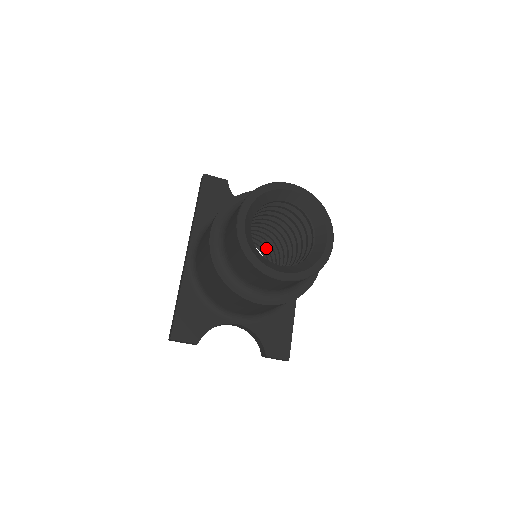
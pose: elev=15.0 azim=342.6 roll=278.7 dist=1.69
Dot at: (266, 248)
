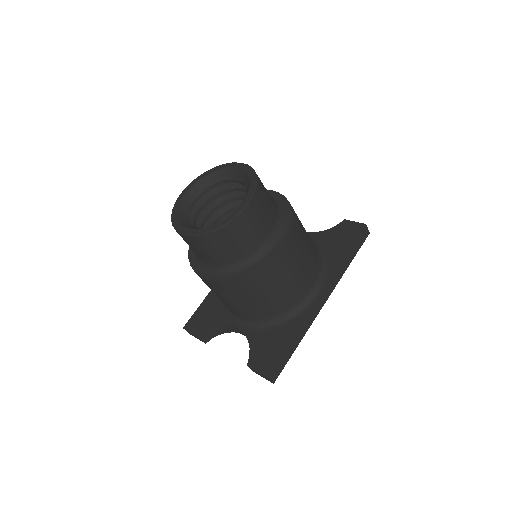
Dot at: occluded
